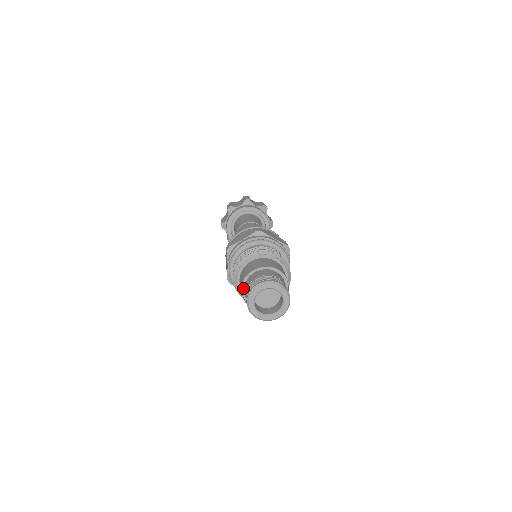
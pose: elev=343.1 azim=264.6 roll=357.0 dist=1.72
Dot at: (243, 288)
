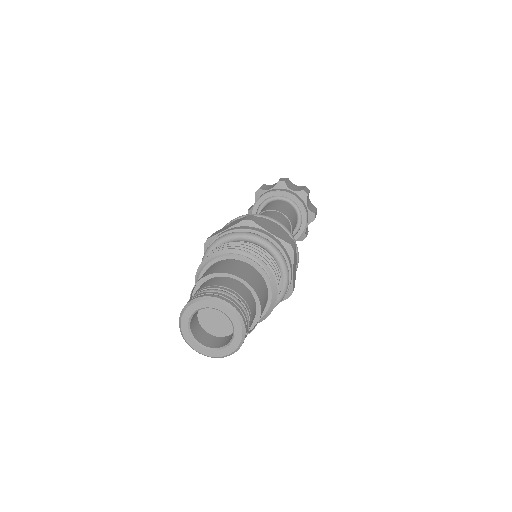
Dot at: occluded
